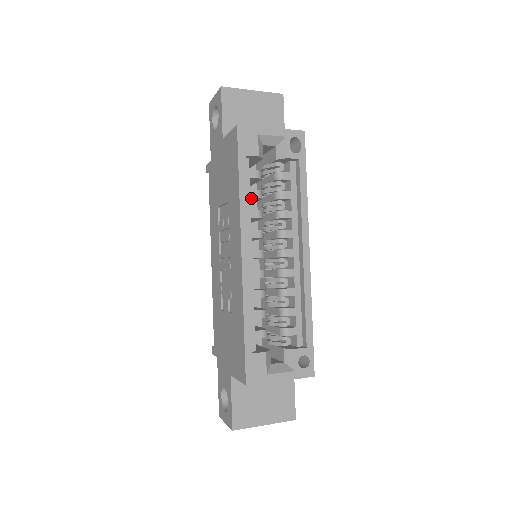
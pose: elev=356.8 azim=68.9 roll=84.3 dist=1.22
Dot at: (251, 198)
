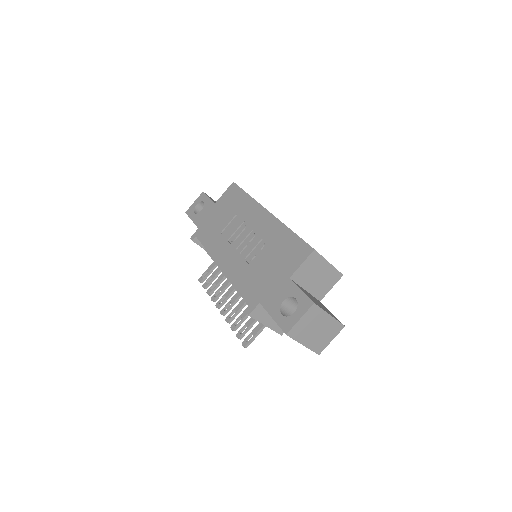
Dot at: occluded
